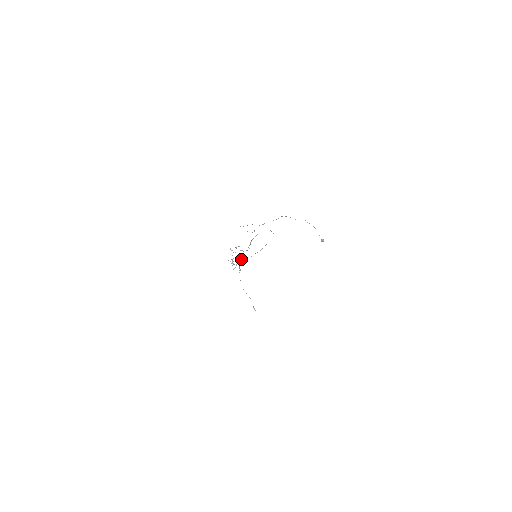
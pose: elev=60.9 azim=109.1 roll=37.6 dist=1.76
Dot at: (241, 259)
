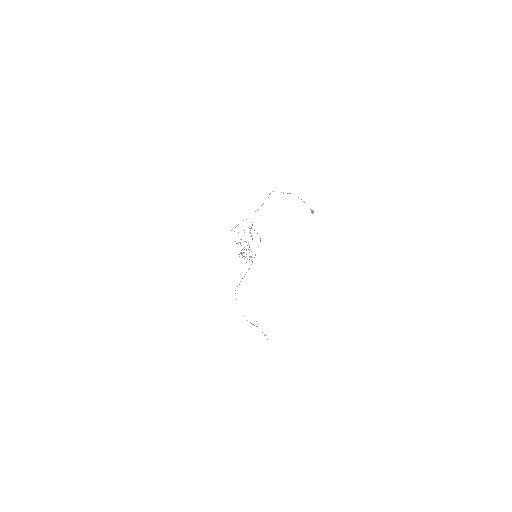
Dot at: occluded
